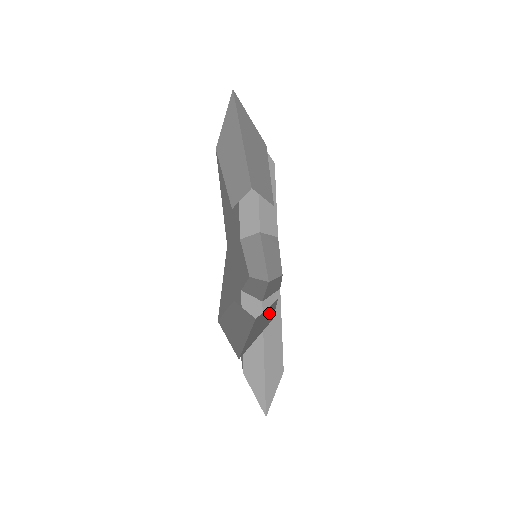
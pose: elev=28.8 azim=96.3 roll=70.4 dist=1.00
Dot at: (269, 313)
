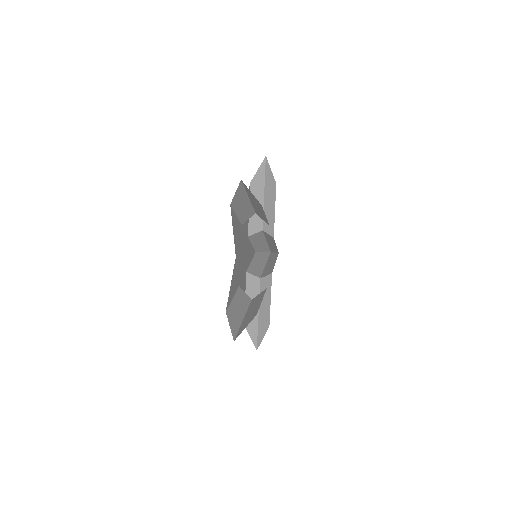
Dot at: (267, 301)
